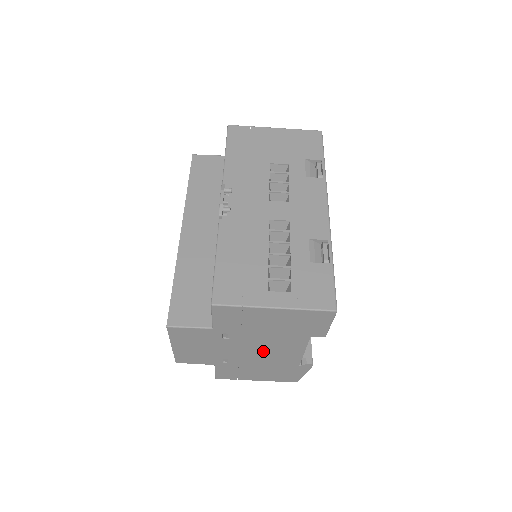
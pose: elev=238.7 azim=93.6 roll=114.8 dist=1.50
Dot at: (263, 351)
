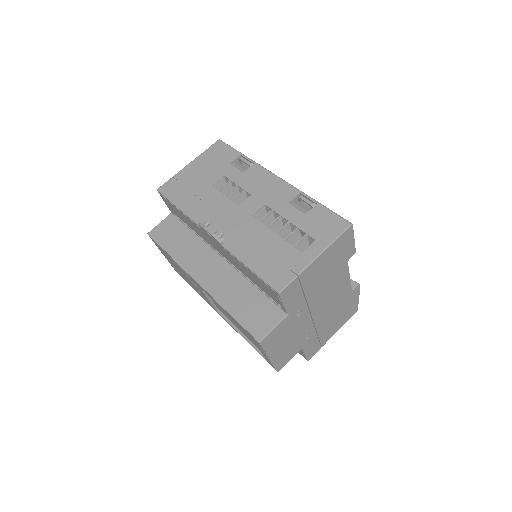
Dot at: (326, 303)
